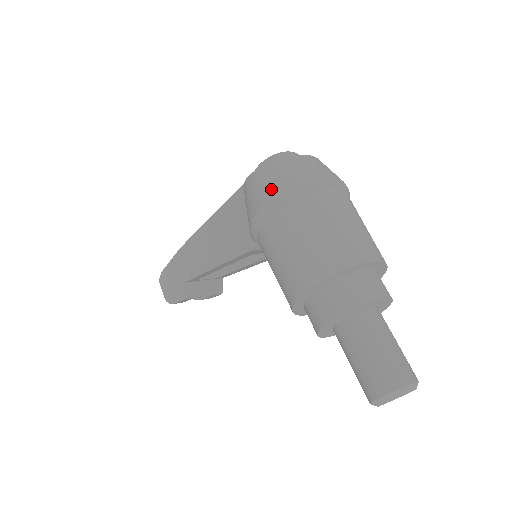
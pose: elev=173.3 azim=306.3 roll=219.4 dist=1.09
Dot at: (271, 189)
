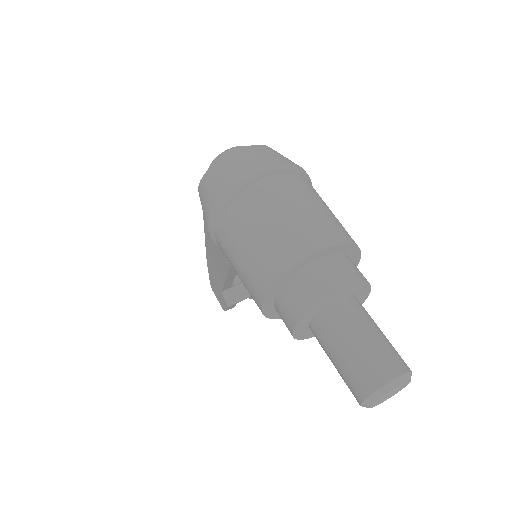
Dot at: (208, 203)
